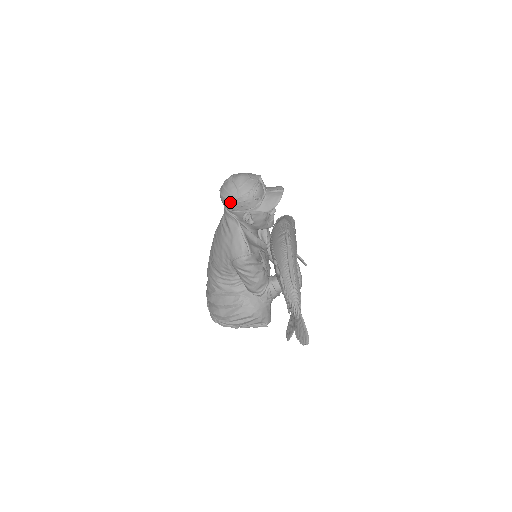
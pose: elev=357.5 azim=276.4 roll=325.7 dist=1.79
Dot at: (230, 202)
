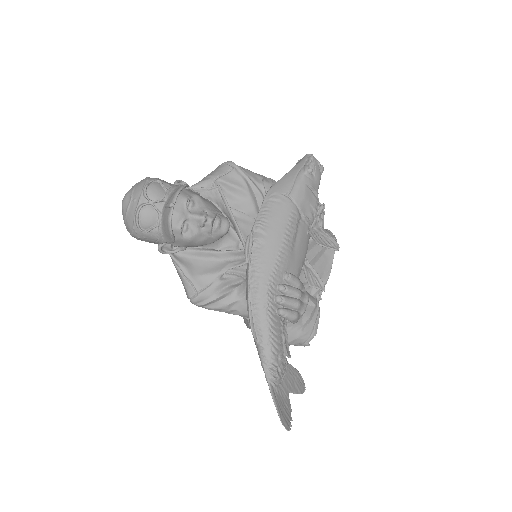
Dot at: occluded
